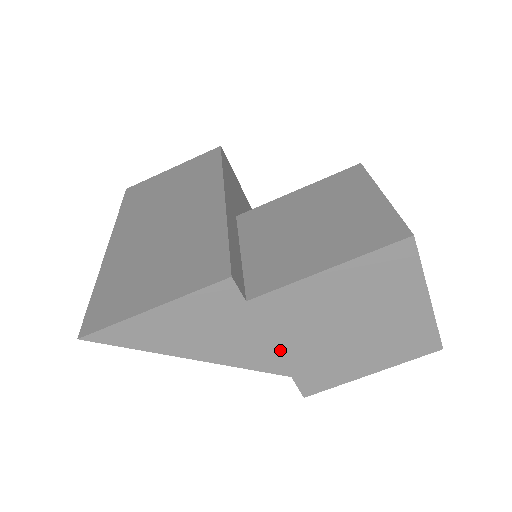
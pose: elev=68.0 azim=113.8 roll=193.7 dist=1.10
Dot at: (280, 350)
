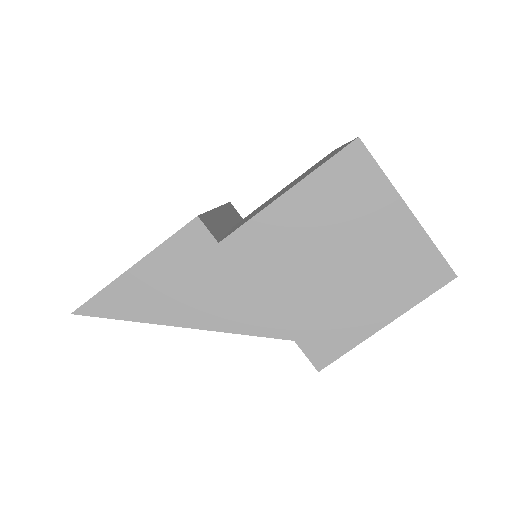
Dot at: (270, 303)
